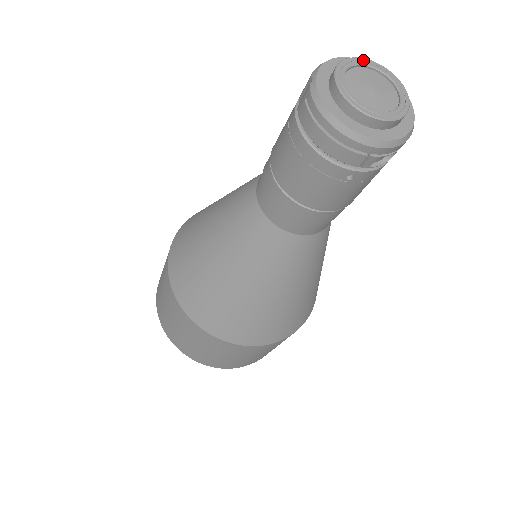
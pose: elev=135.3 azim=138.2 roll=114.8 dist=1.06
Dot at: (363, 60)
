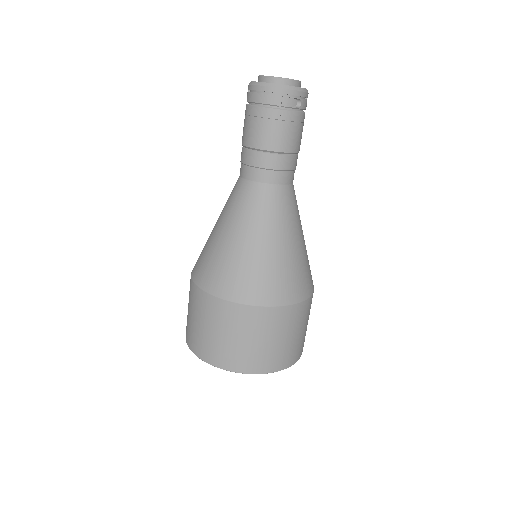
Dot at: occluded
